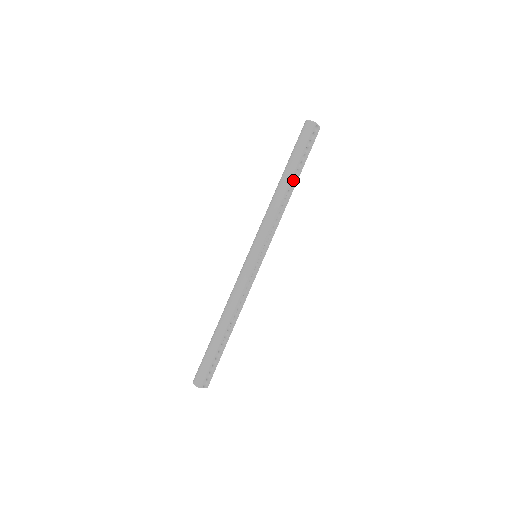
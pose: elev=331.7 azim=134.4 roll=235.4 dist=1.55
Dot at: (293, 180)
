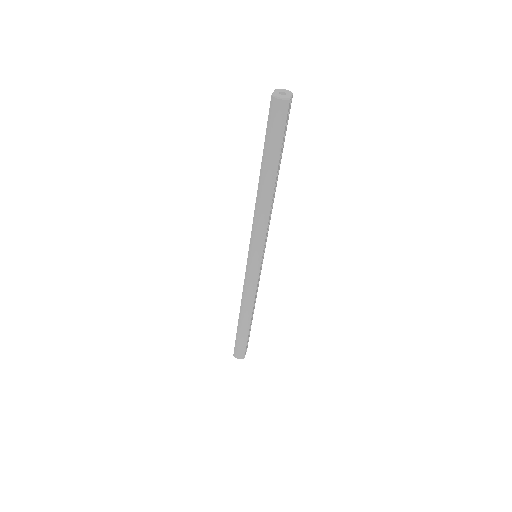
Dot at: occluded
